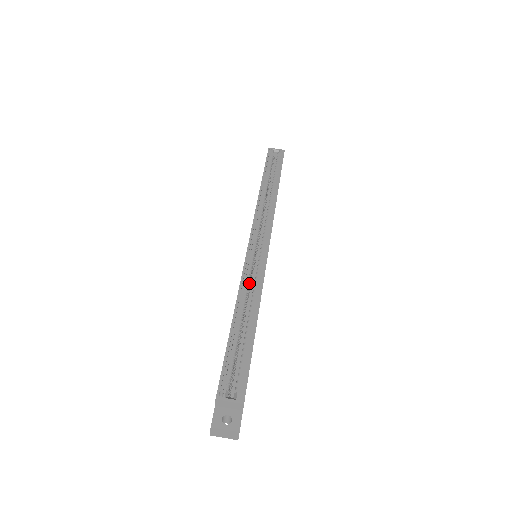
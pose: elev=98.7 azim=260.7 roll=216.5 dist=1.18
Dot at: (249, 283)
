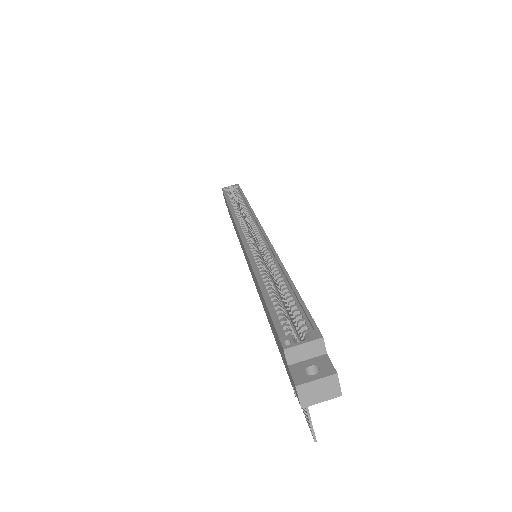
Dot at: (260, 262)
